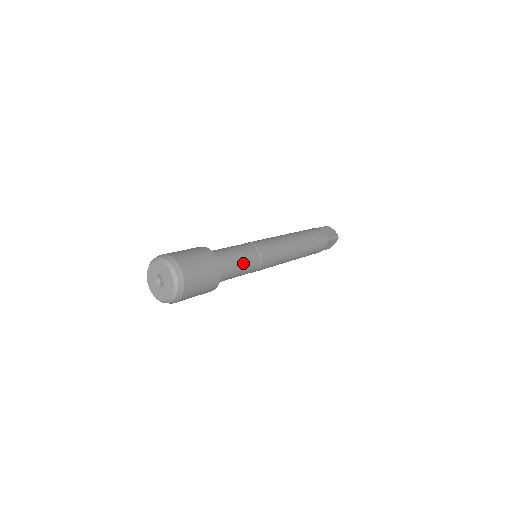
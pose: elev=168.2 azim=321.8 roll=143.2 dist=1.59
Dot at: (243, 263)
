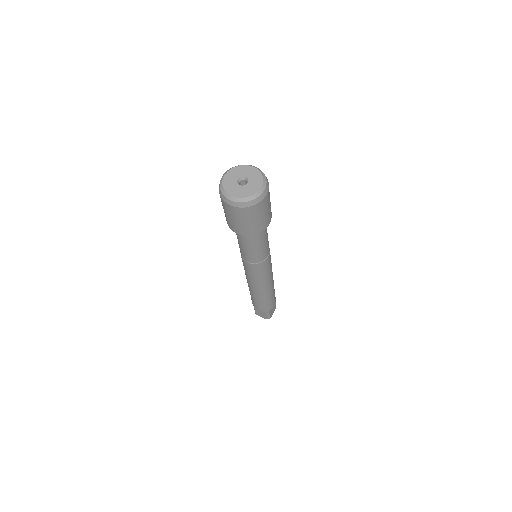
Dot at: occluded
